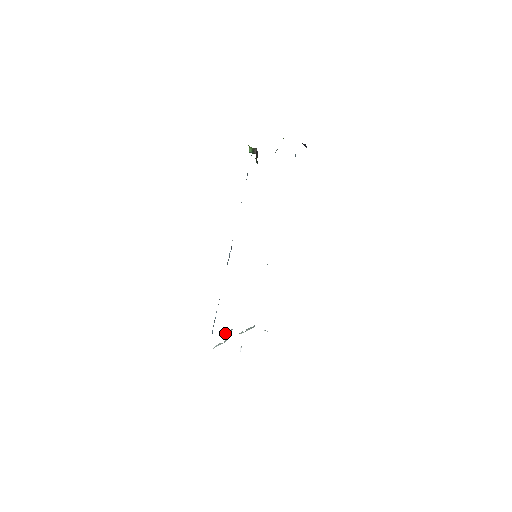
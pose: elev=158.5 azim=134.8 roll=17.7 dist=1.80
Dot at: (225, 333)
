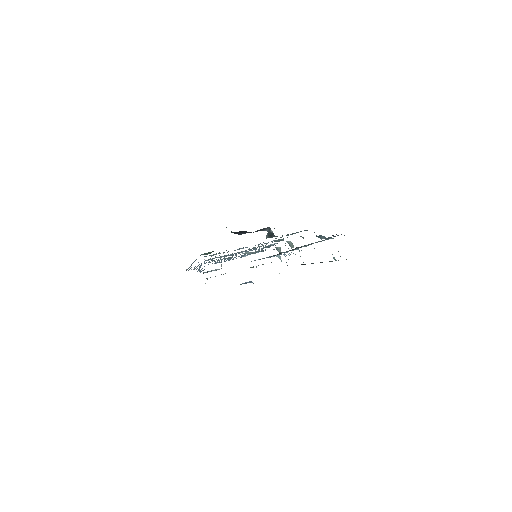
Dot at: occluded
